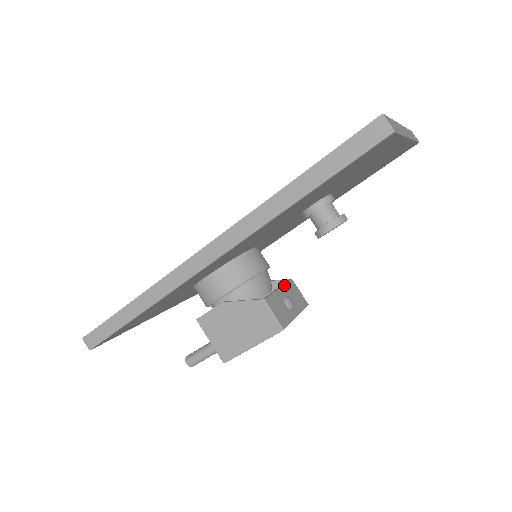
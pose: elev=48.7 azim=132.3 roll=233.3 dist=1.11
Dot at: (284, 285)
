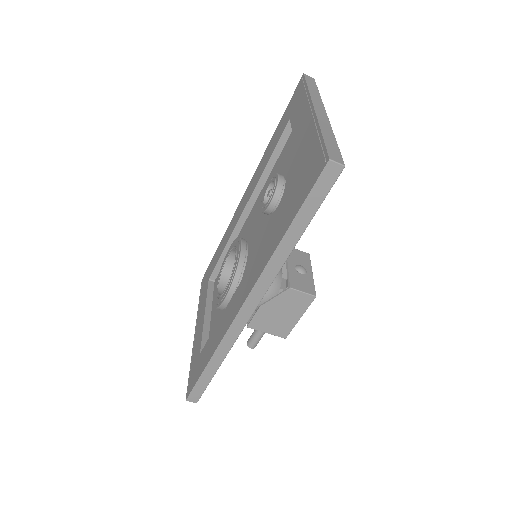
Dot at: occluded
